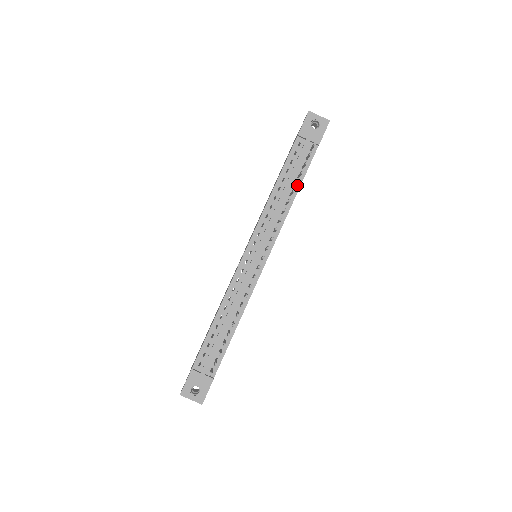
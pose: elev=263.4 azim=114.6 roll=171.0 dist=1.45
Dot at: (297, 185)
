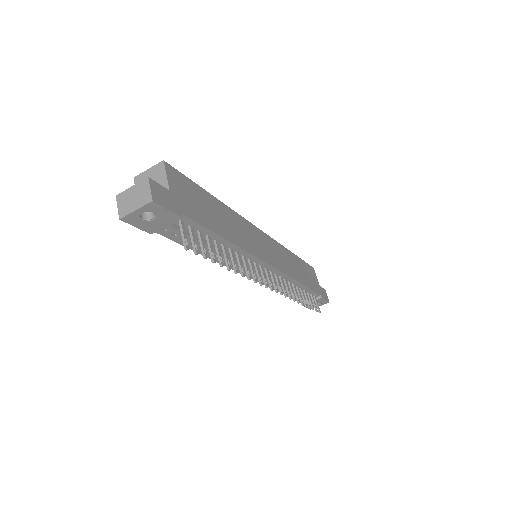
Dot at: (217, 239)
